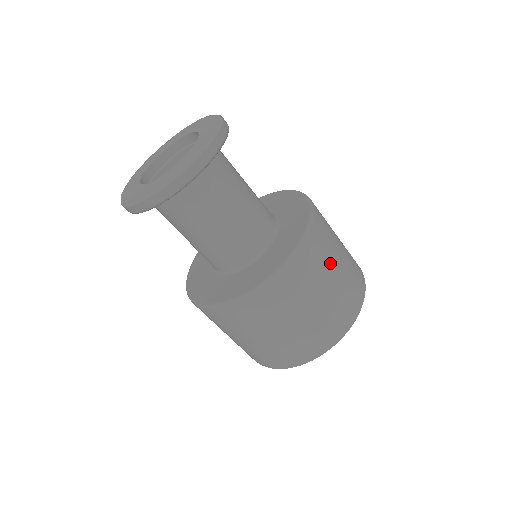
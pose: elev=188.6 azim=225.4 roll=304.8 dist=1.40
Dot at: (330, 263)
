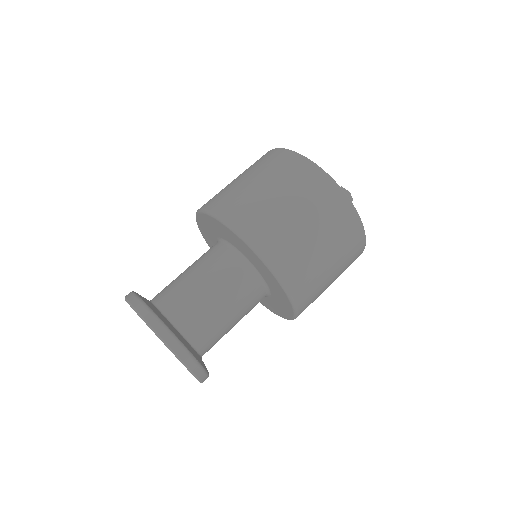
Dot at: (324, 283)
